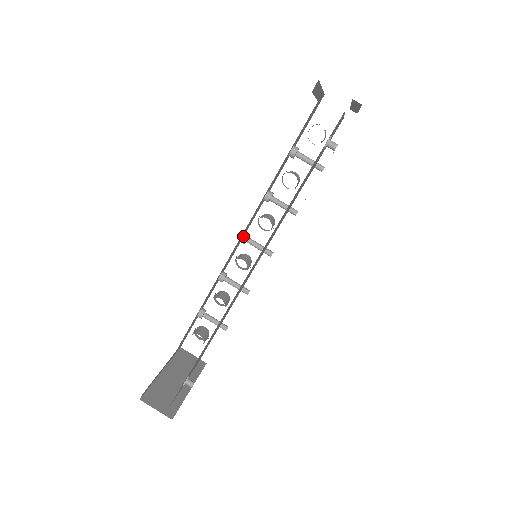
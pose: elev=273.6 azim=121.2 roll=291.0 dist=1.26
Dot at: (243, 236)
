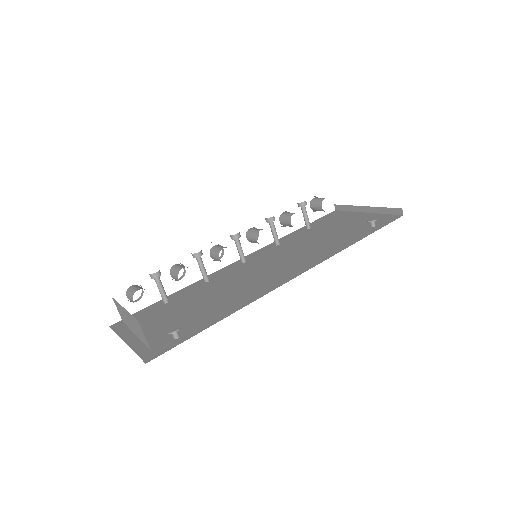
Dot at: (239, 233)
